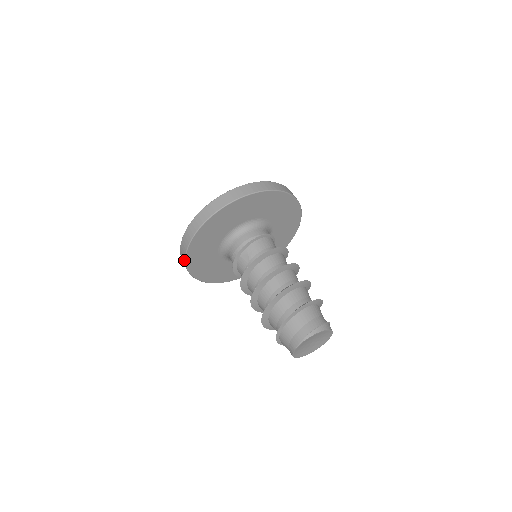
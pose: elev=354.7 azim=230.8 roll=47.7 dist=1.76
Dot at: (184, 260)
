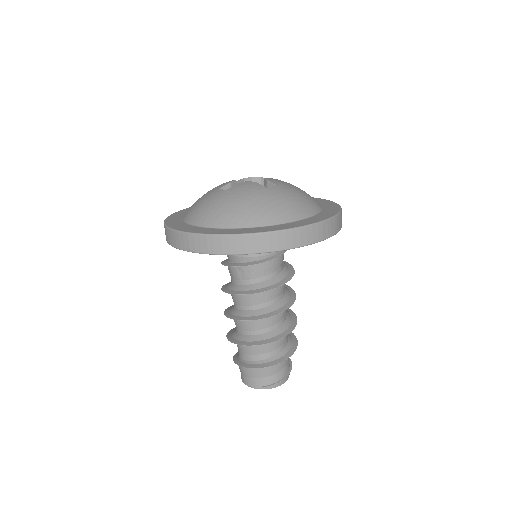
Dot at: (166, 238)
